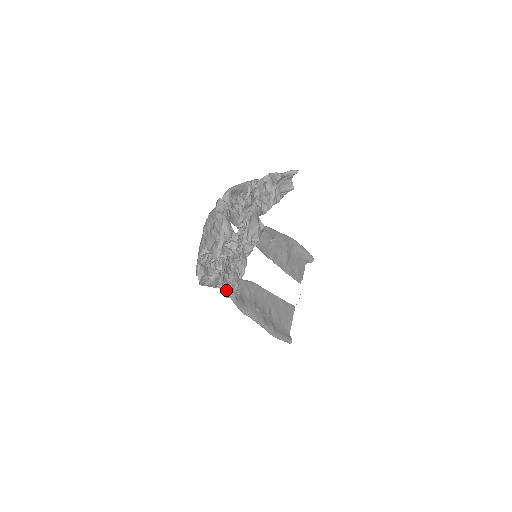
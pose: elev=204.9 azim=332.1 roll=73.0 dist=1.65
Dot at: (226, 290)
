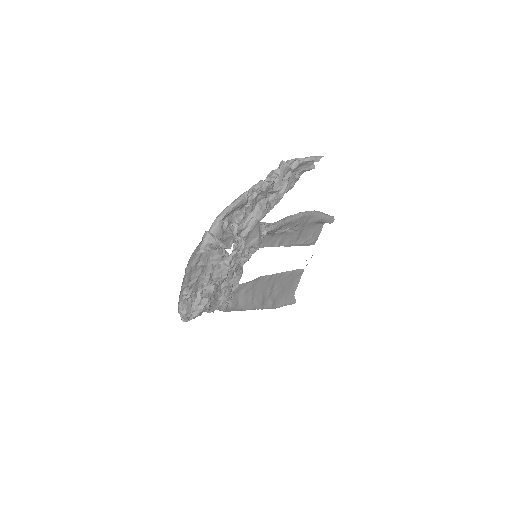
Dot at: occluded
